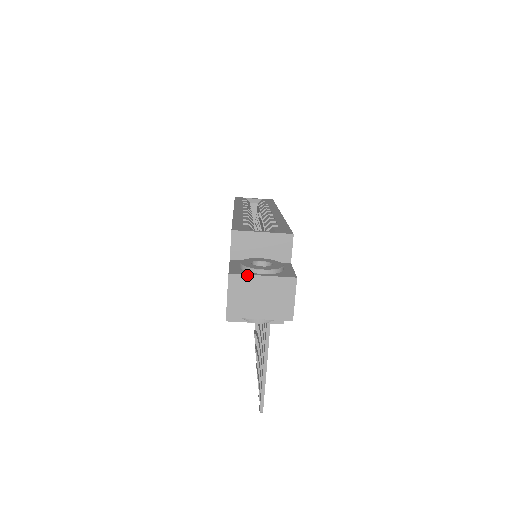
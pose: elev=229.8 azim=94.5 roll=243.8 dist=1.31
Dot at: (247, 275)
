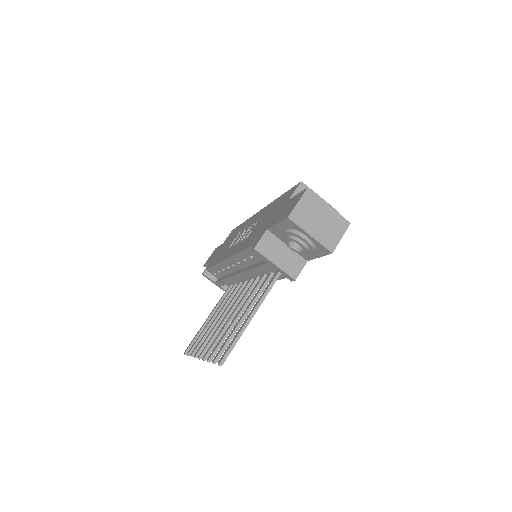
Dot at: (319, 197)
